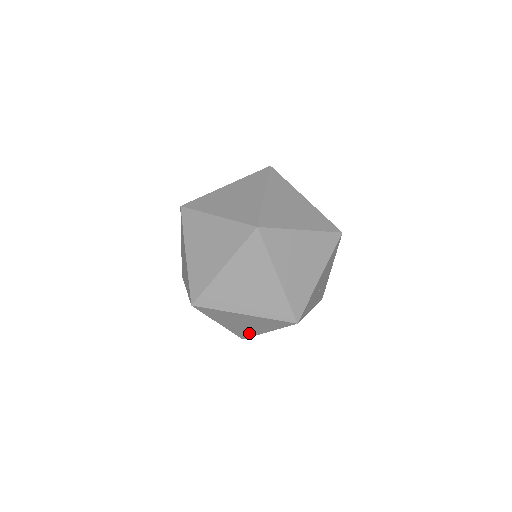
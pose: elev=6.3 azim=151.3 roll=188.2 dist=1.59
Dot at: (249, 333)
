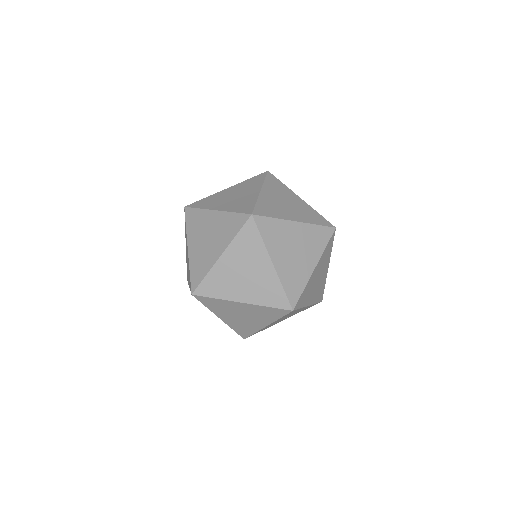
Dot at: occluded
